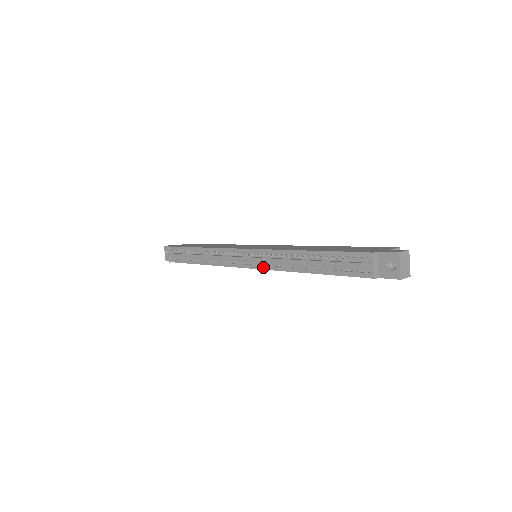
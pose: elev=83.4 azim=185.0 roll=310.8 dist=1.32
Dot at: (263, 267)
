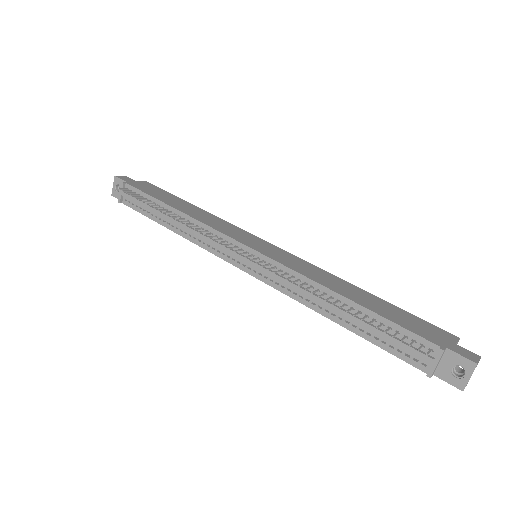
Dot at: (269, 282)
